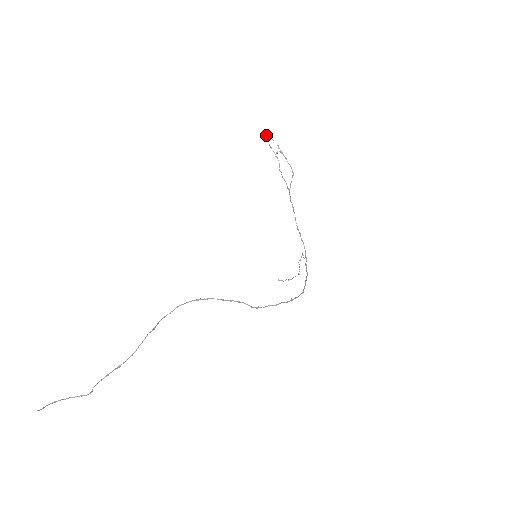
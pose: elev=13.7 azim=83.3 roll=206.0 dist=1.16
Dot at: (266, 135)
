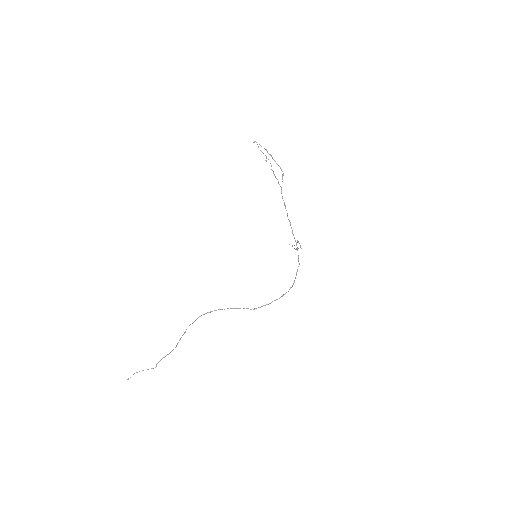
Dot at: (255, 141)
